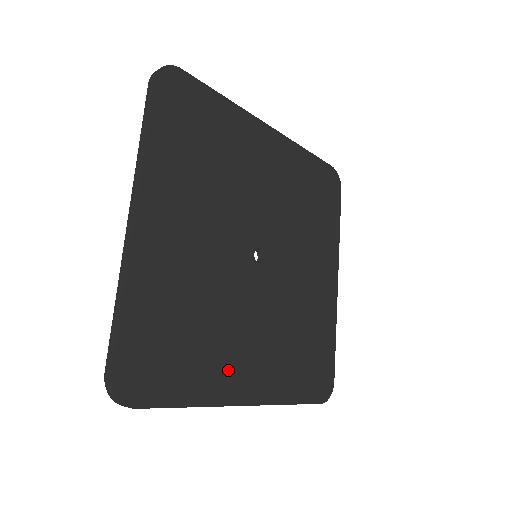
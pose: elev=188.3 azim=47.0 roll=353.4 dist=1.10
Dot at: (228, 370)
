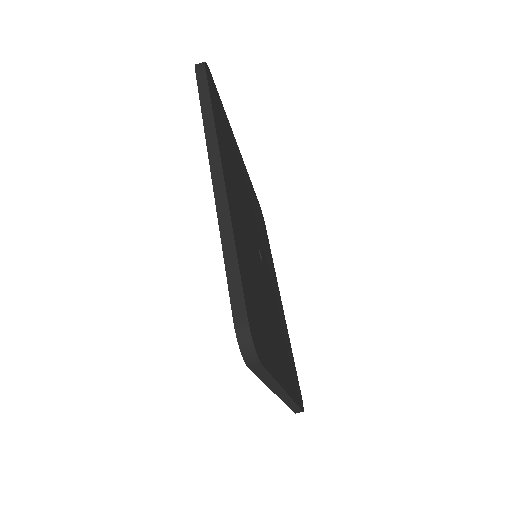
Dot at: (228, 168)
